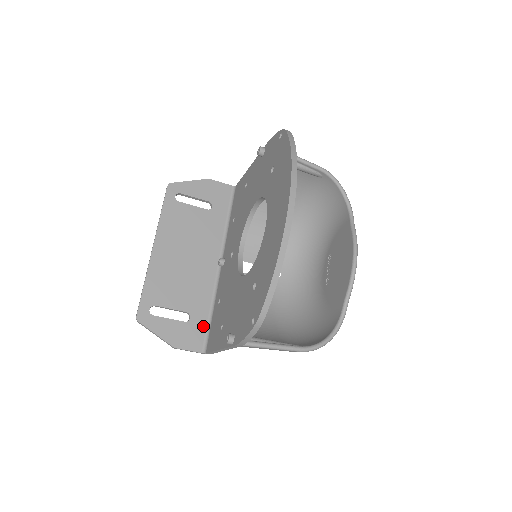
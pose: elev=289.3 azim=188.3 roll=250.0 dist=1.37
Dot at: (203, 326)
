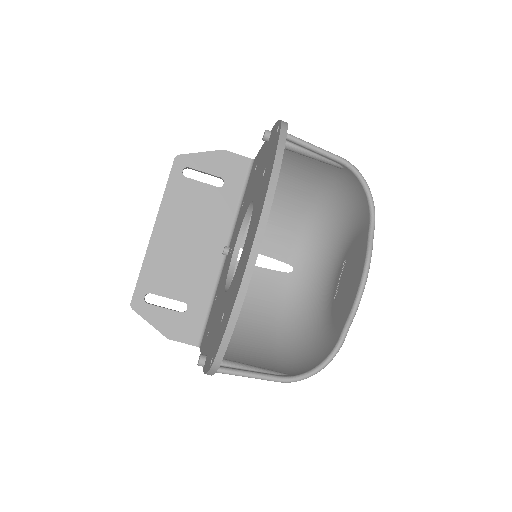
Dot at: (201, 318)
